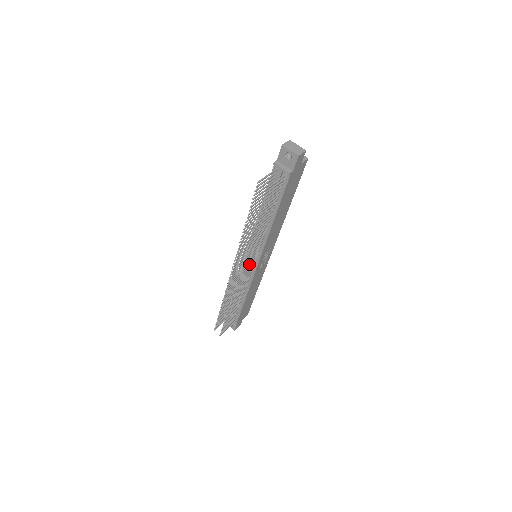
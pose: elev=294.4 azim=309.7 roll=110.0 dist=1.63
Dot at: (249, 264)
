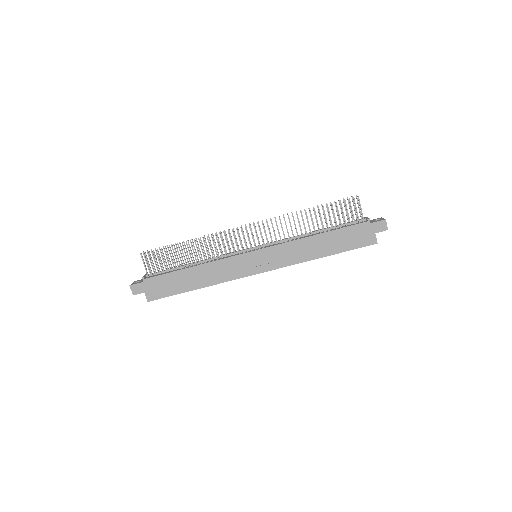
Dot at: occluded
